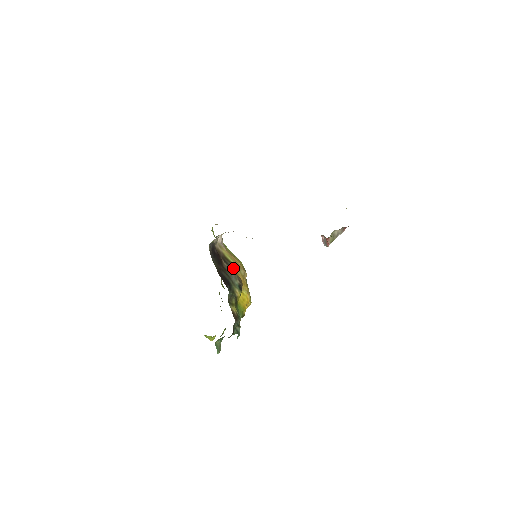
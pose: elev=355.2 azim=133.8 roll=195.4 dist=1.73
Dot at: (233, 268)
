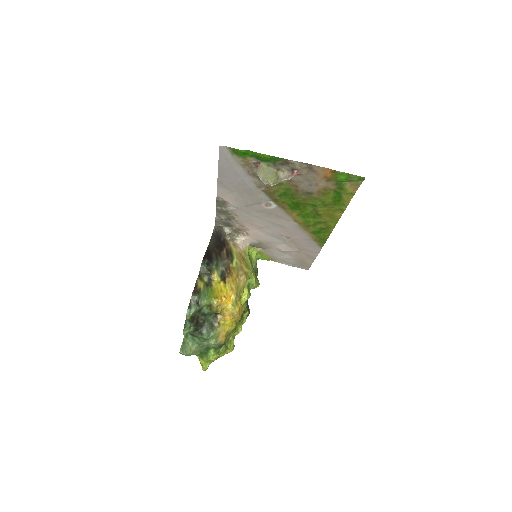
Dot at: (230, 261)
